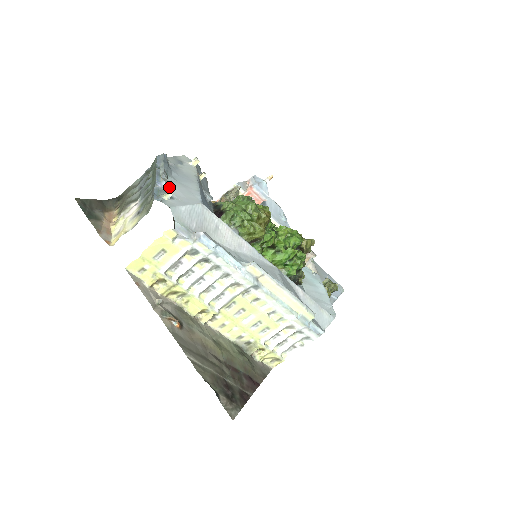
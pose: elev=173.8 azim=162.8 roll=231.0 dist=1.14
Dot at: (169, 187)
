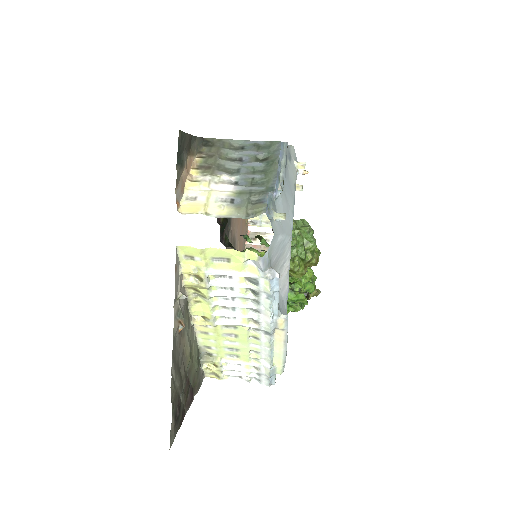
Dot at: (278, 198)
